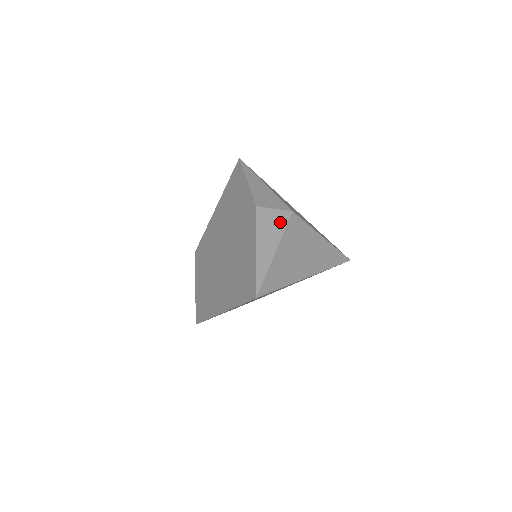
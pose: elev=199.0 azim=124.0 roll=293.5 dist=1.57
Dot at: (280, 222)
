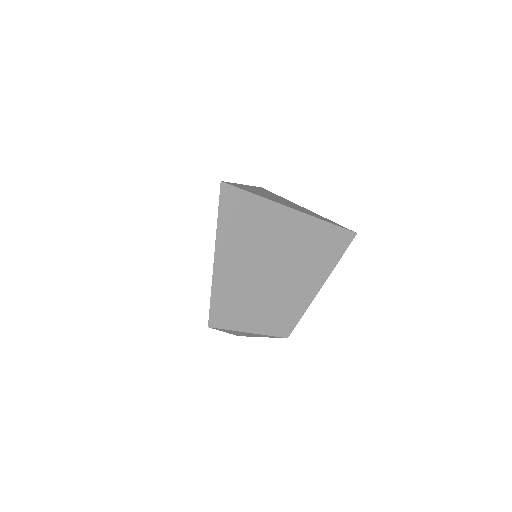
Dot at: occluded
